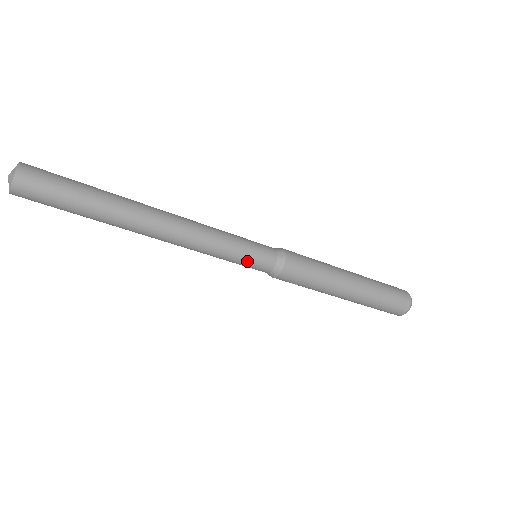
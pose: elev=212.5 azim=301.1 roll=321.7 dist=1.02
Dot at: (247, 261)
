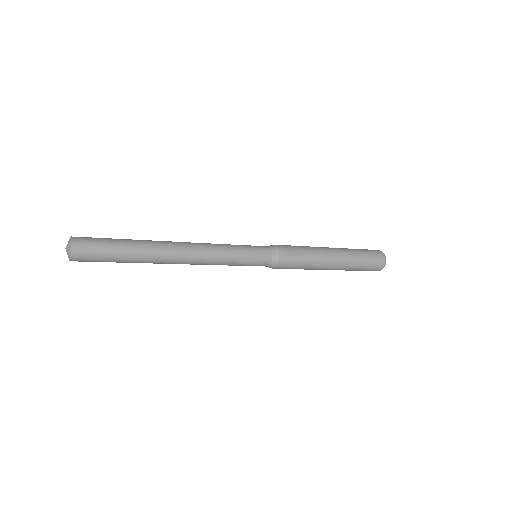
Dot at: occluded
